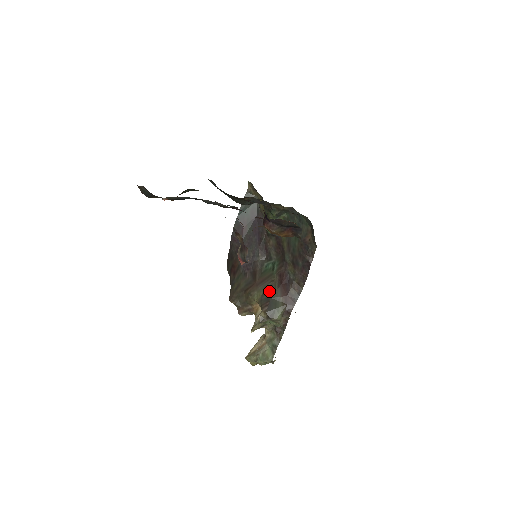
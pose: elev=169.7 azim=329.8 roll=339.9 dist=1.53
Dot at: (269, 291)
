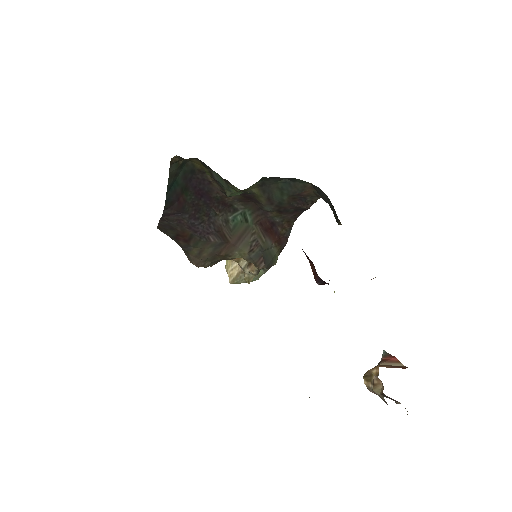
Dot at: (256, 246)
